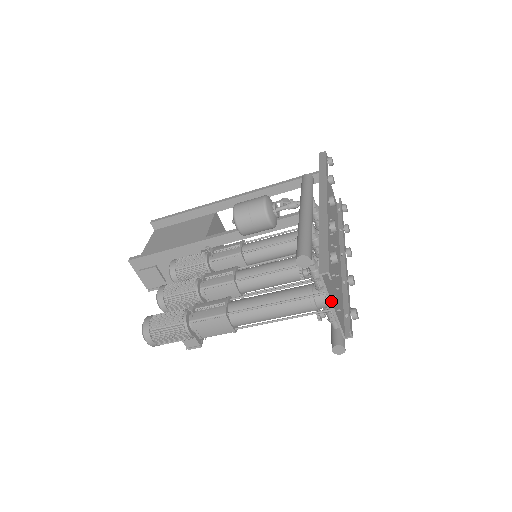
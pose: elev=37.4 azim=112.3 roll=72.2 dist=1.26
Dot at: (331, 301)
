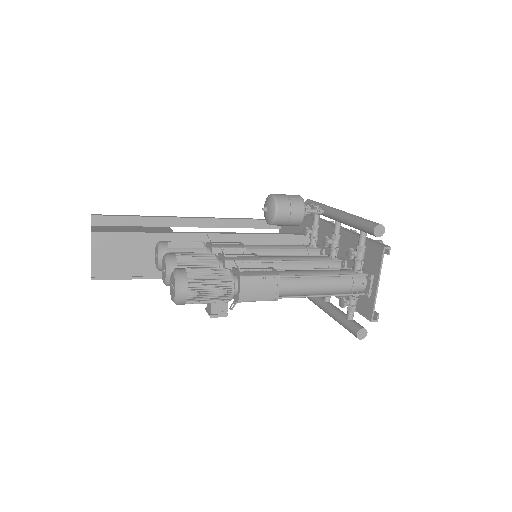
Dot at: occluded
